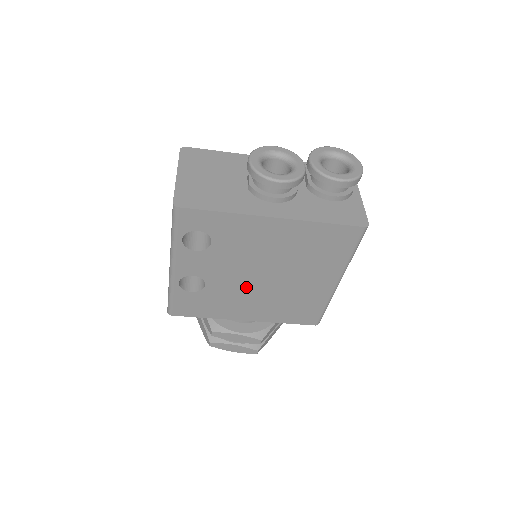
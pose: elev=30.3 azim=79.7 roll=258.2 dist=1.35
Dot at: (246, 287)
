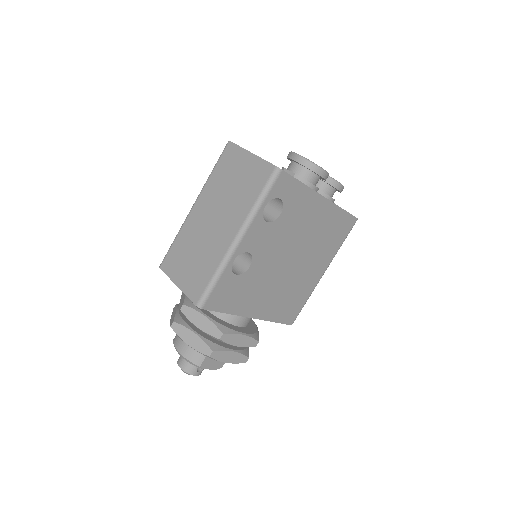
Dot at: (274, 272)
